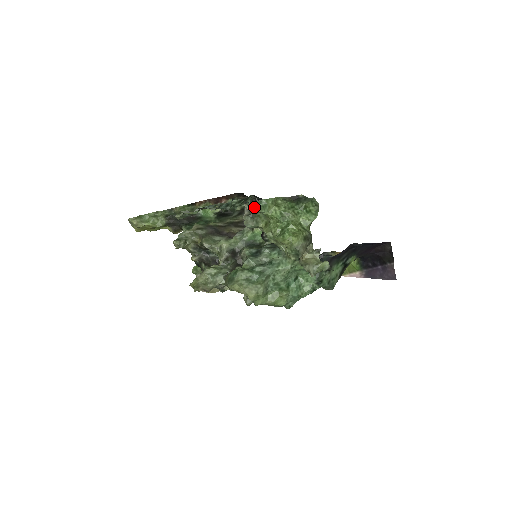
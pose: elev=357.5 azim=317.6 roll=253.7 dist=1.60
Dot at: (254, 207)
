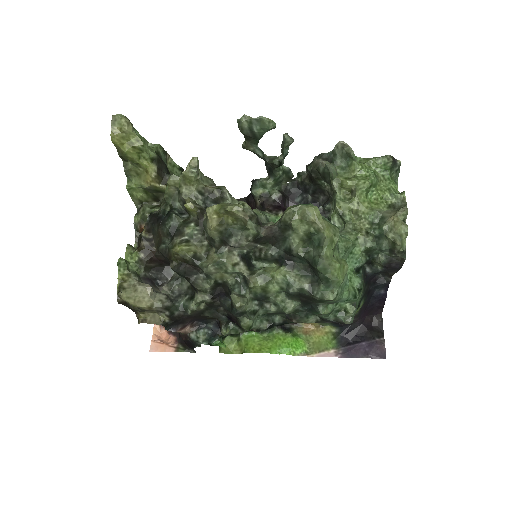
Dot at: (351, 148)
